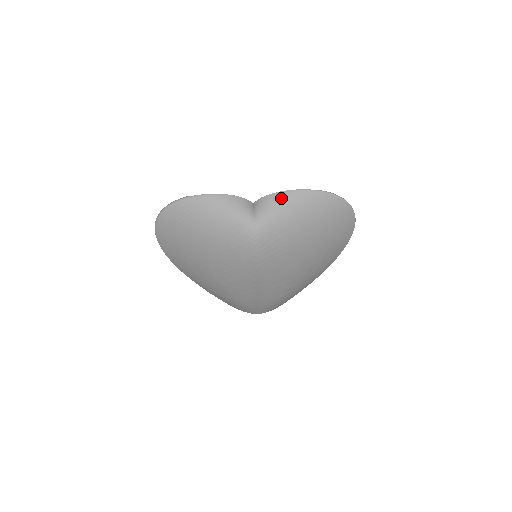
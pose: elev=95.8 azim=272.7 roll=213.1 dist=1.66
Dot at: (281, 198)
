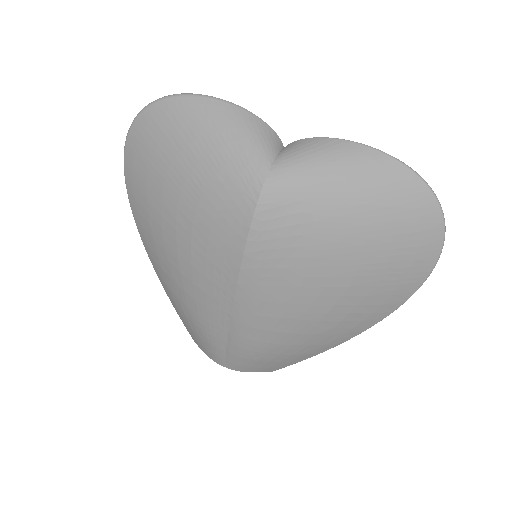
Dot at: (332, 146)
